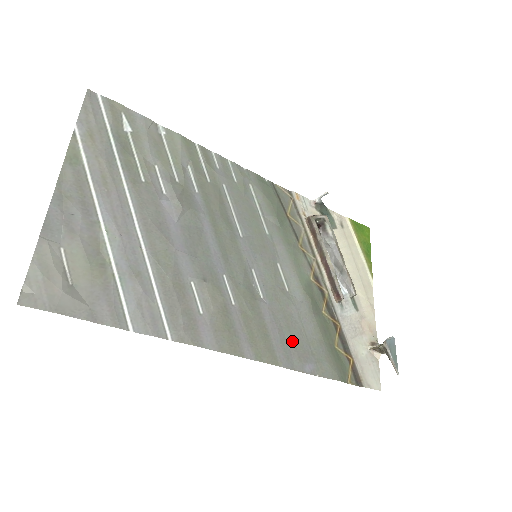
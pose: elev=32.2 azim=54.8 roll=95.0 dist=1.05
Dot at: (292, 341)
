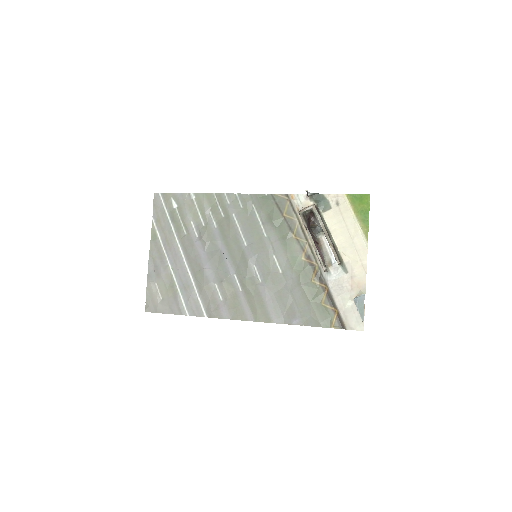
Dot at: (283, 306)
